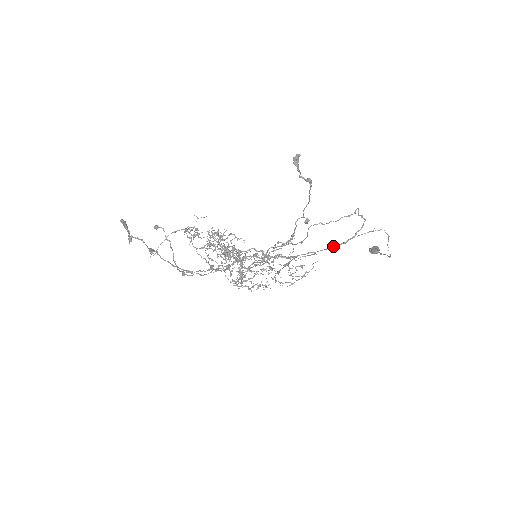
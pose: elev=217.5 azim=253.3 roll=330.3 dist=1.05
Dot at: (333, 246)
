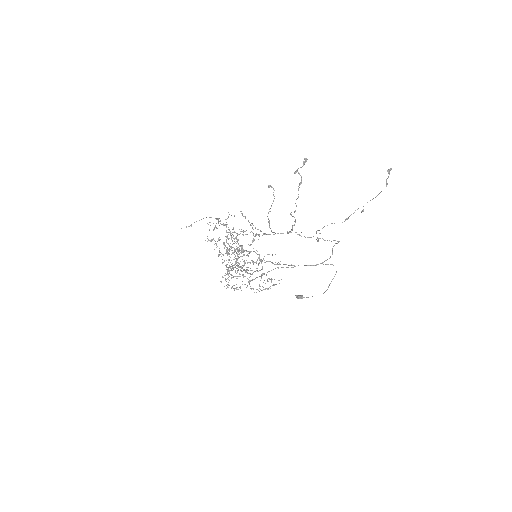
Dot at: (309, 265)
